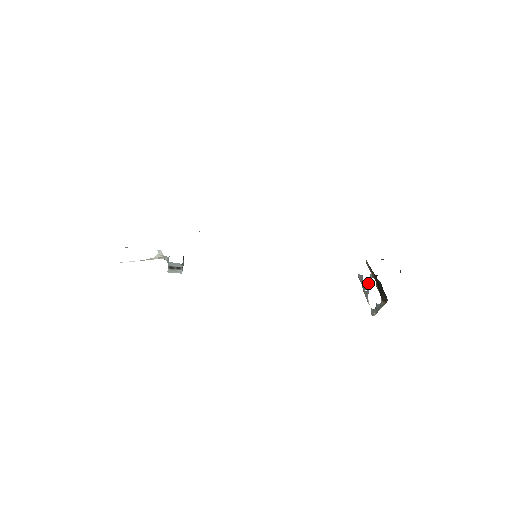
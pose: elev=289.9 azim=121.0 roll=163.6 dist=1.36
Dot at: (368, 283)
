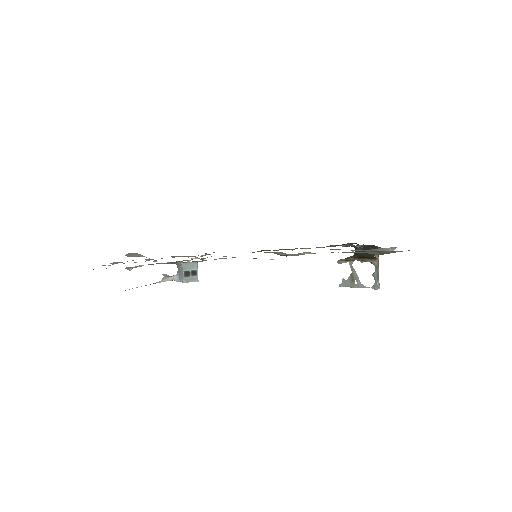
Dot at: (353, 274)
